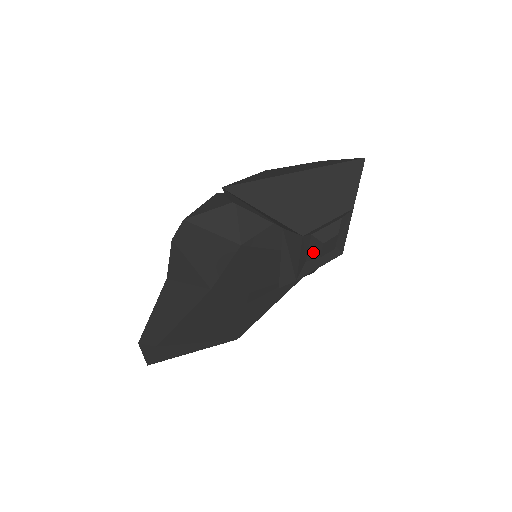
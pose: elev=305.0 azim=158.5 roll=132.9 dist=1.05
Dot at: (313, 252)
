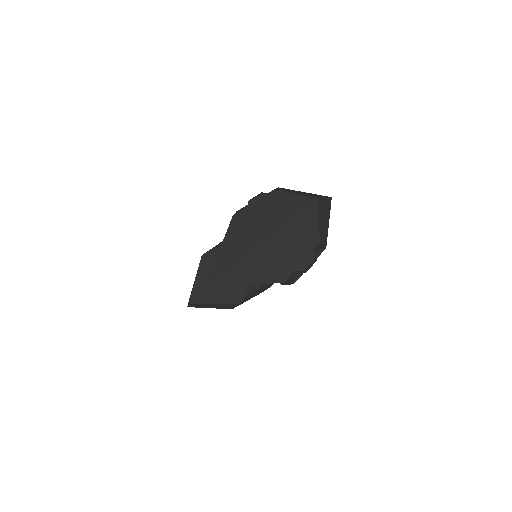
Dot at: occluded
